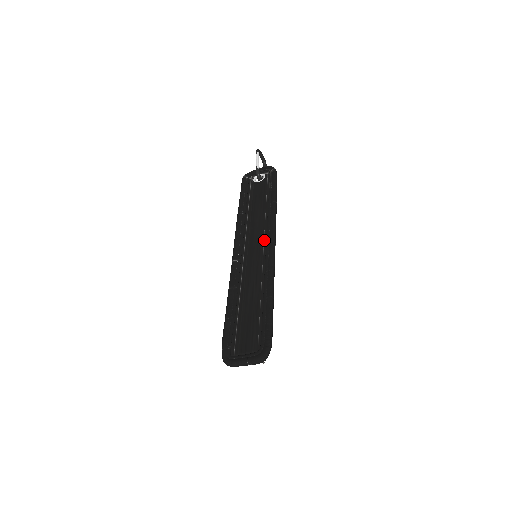
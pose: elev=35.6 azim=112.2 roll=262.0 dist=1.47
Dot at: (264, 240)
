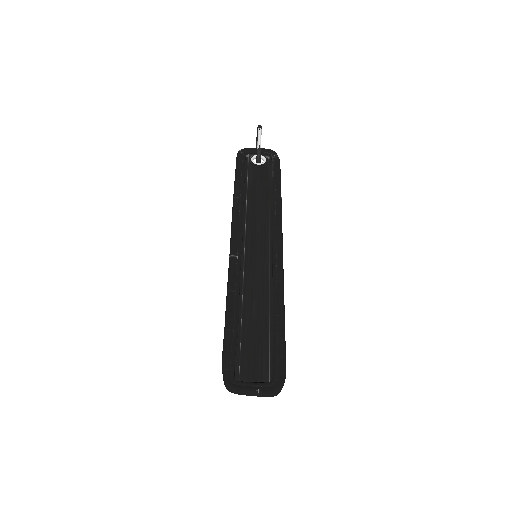
Dot at: (269, 240)
